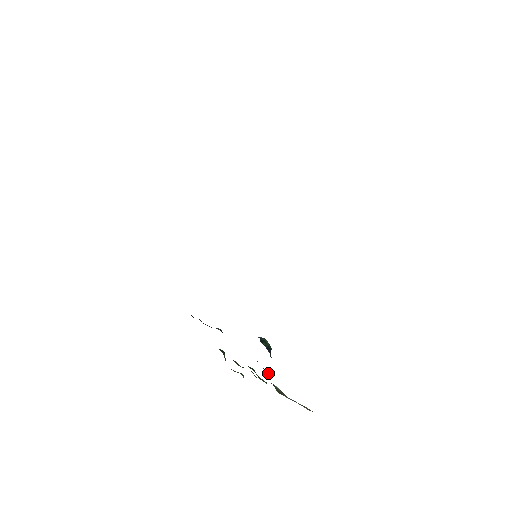
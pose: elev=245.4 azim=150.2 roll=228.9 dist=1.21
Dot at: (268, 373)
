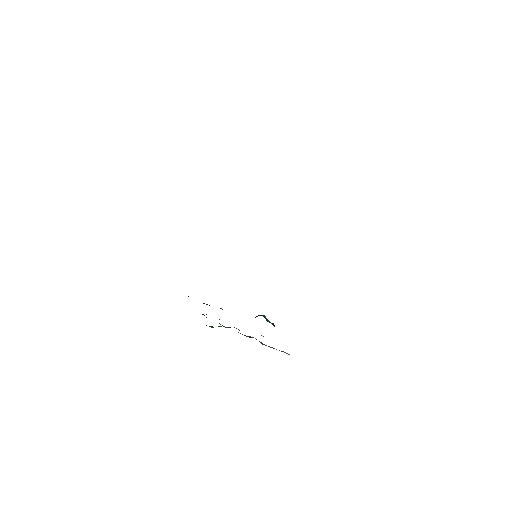
Dot at: occluded
